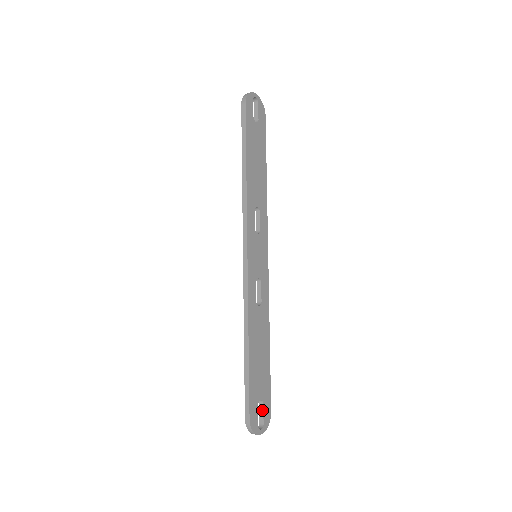
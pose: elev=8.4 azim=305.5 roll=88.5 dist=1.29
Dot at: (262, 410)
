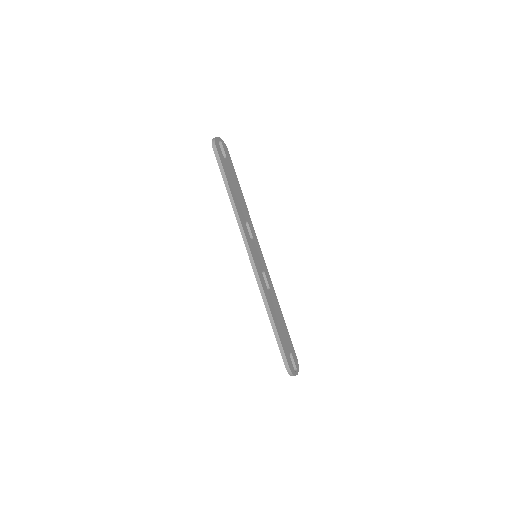
Dot at: (292, 359)
